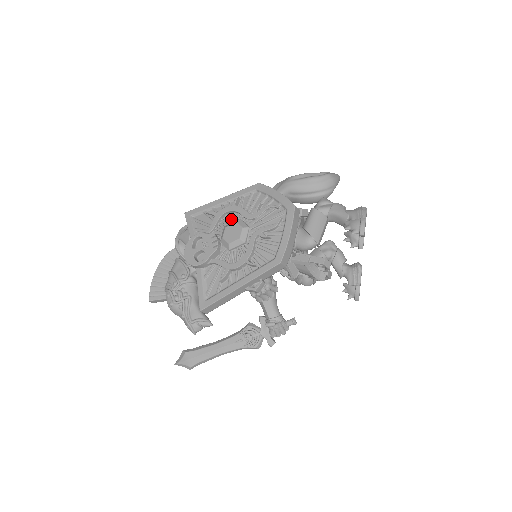
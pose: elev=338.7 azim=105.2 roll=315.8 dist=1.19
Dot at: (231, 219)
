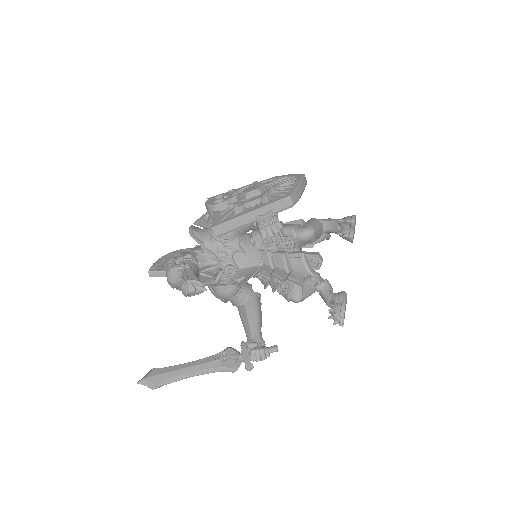
Dot at: occluded
